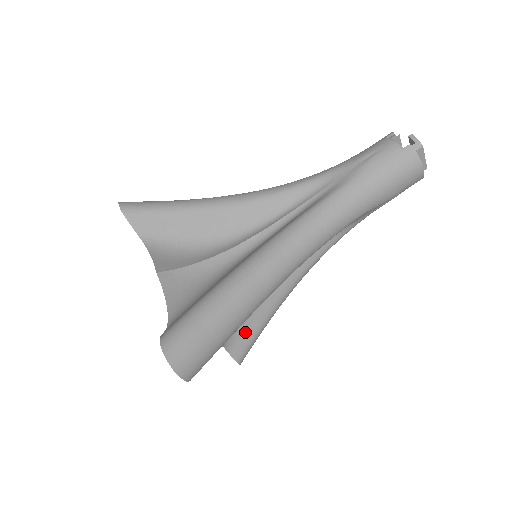
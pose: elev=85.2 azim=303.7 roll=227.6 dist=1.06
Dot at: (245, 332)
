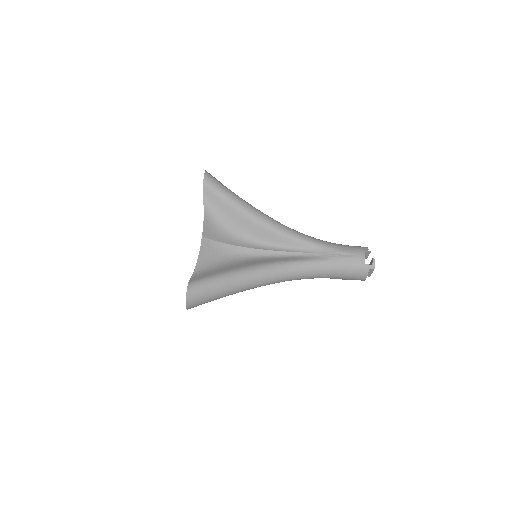
Dot at: occluded
